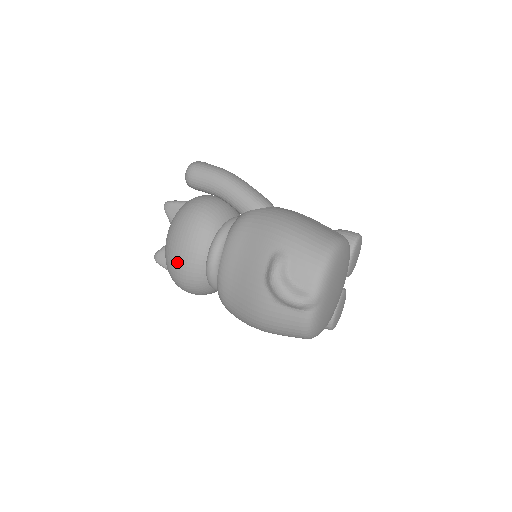
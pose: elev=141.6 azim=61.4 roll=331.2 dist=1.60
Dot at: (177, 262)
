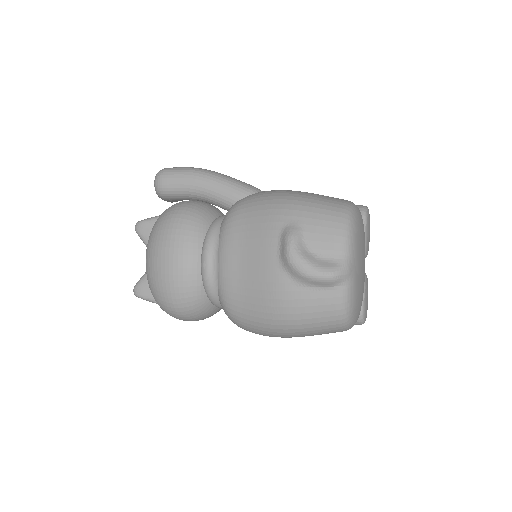
Dot at: (165, 279)
